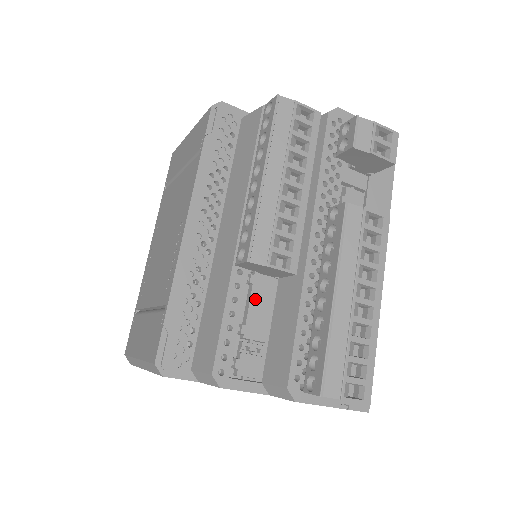
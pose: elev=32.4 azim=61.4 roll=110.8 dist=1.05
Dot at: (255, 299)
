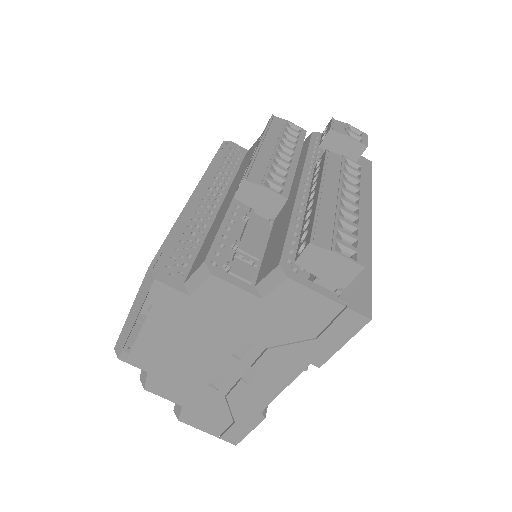
Dot at: (251, 228)
